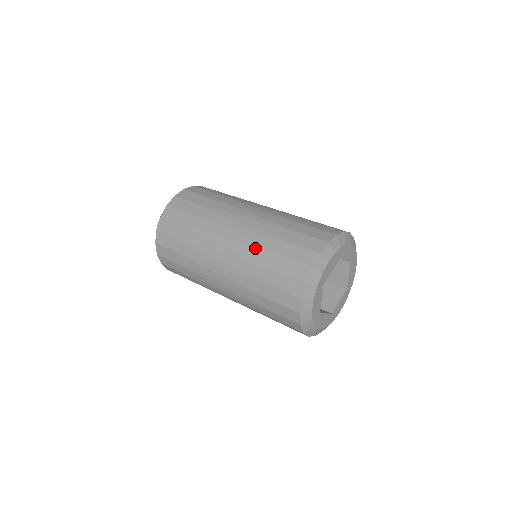
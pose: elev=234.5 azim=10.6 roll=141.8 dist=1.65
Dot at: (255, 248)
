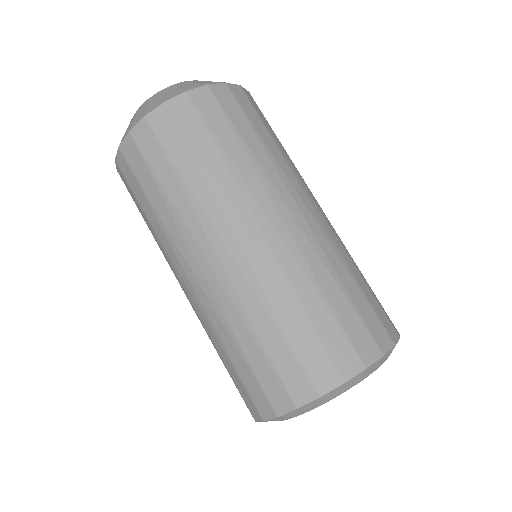
Dot at: (259, 298)
